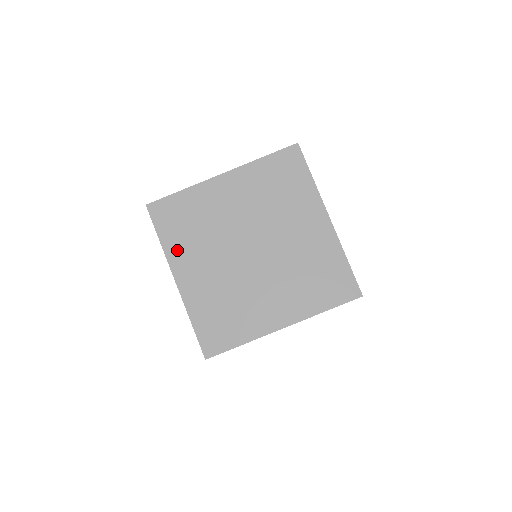
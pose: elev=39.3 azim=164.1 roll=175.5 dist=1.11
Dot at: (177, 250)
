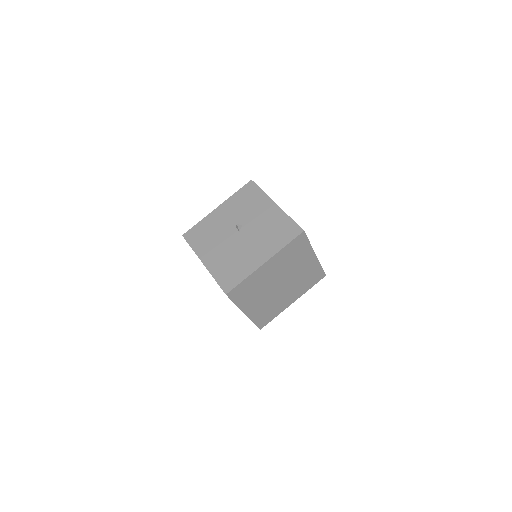
Dot at: (244, 303)
